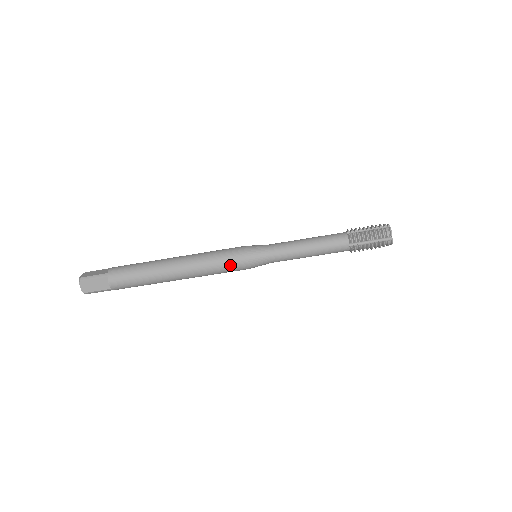
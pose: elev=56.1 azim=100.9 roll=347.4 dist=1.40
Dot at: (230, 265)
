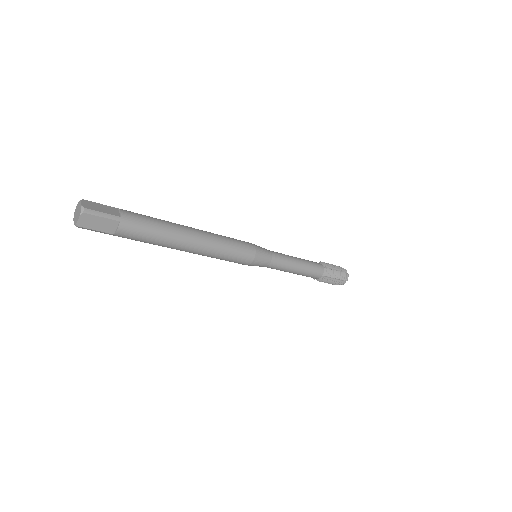
Dot at: (240, 258)
